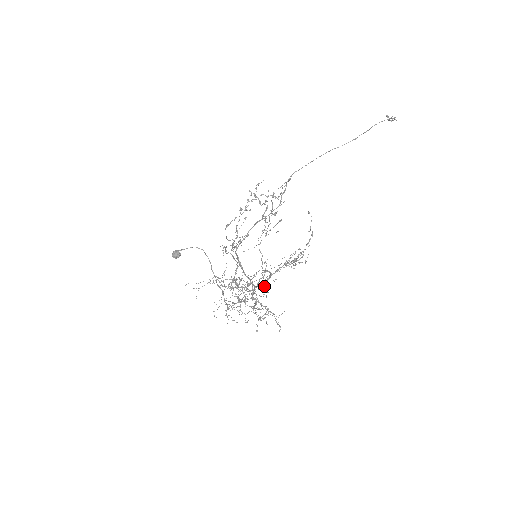
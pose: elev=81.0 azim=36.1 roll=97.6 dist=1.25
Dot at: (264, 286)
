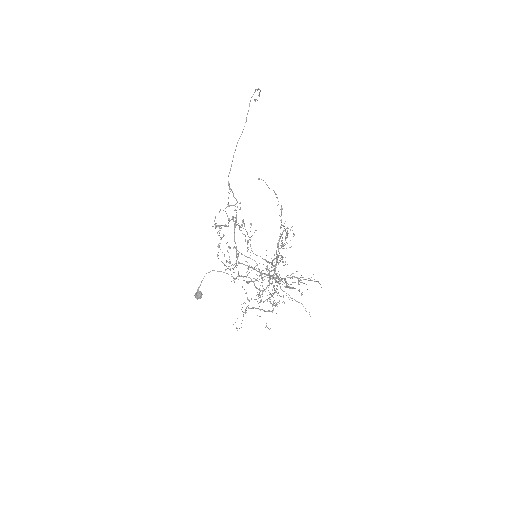
Dot at: (279, 262)
